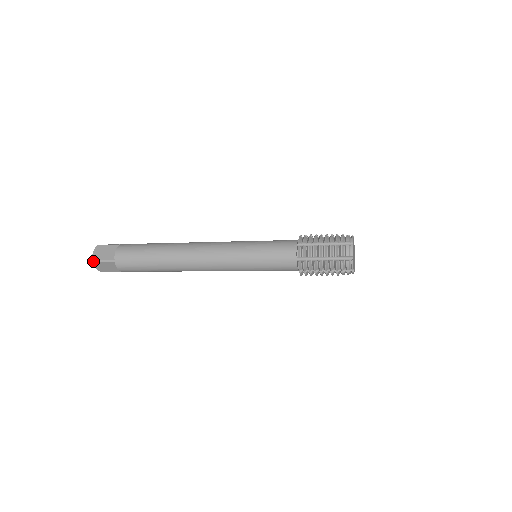
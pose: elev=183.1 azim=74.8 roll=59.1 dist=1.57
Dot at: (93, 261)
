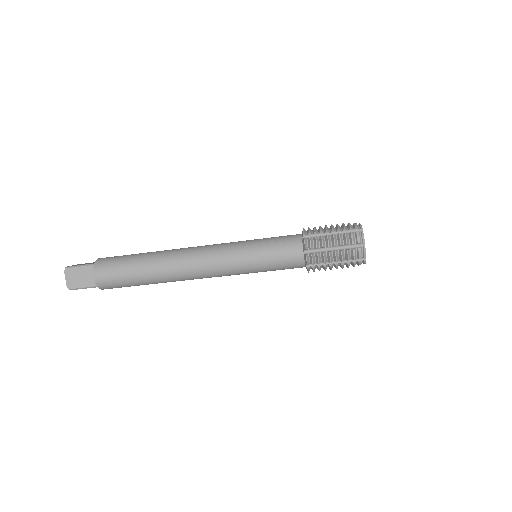
Dot at: (68, 267)
